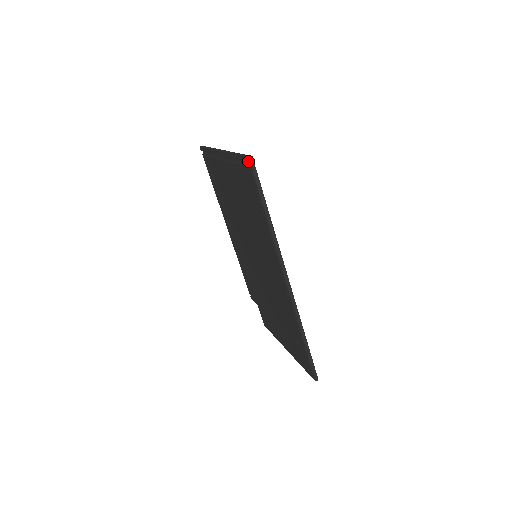
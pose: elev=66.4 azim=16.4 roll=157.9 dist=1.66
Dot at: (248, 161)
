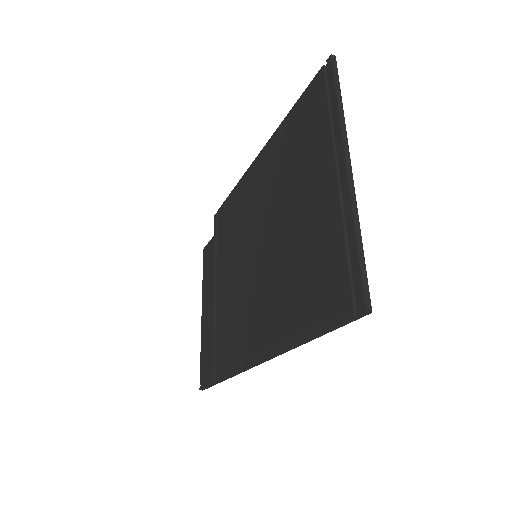
Dot at: (360, 306)
